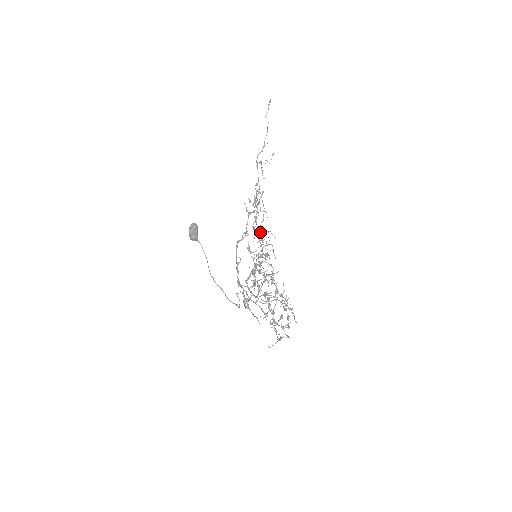
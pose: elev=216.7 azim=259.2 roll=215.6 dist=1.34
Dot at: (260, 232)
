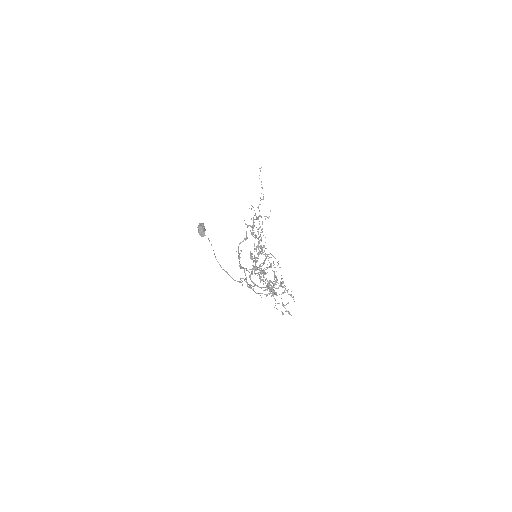
Dot at: (254, 225)
